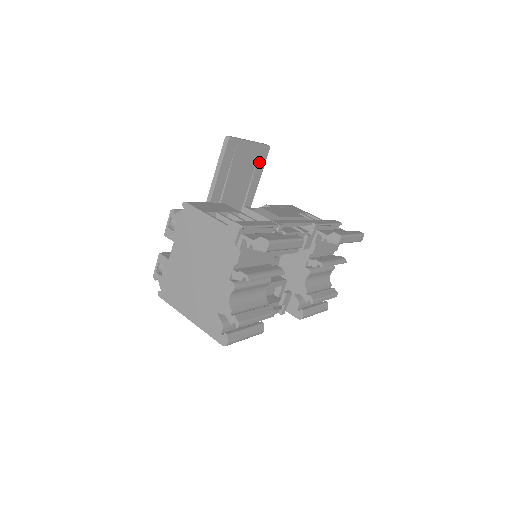
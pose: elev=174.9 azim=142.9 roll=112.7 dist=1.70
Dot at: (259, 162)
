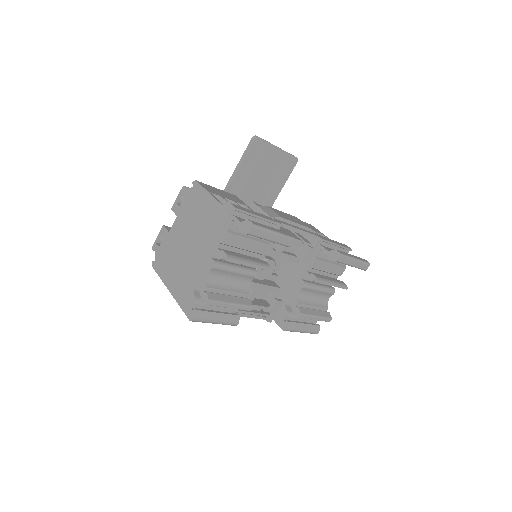
Dot at: (284, 171)
